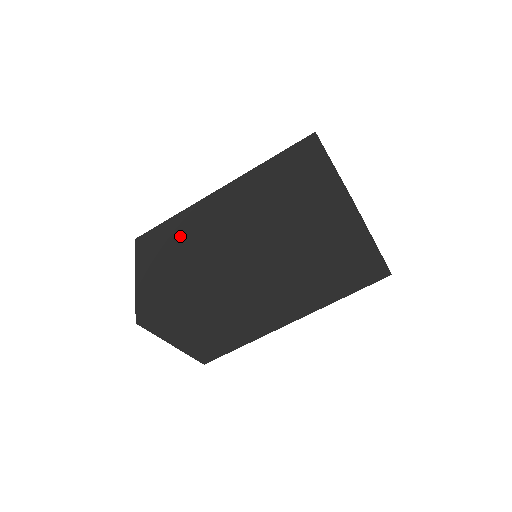
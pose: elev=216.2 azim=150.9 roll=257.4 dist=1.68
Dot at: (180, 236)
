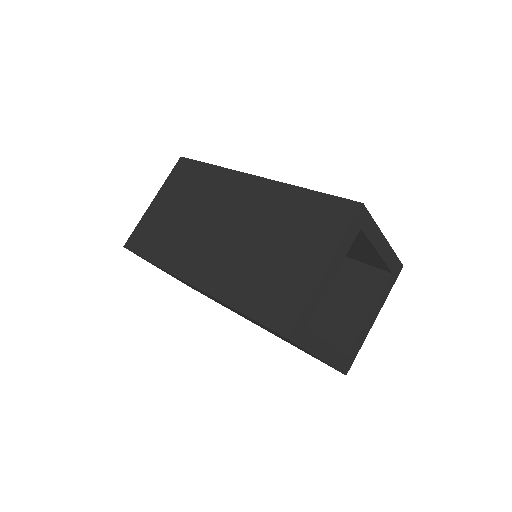
Dot at: (198, 195)
